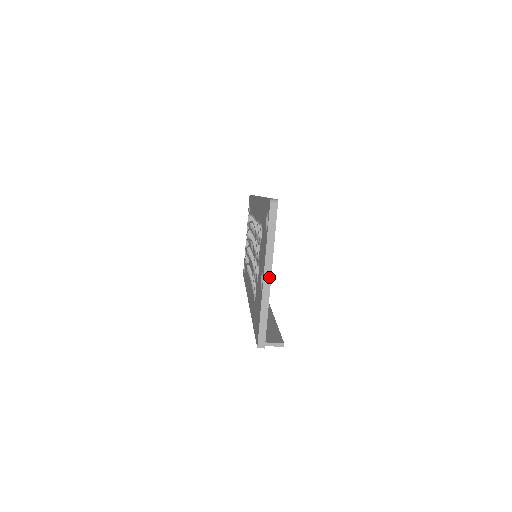
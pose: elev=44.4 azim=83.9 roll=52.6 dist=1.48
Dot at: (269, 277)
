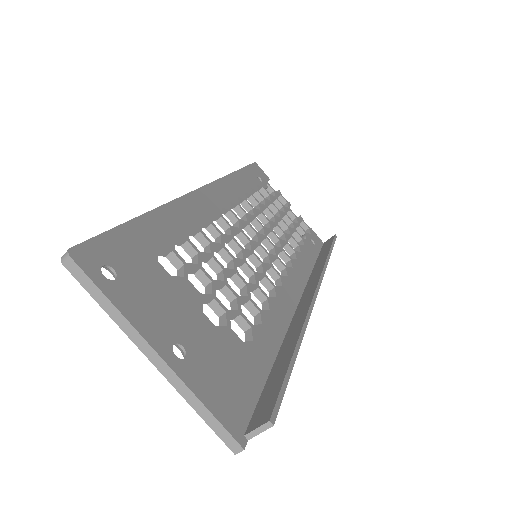
Dot at: (156, 356)
